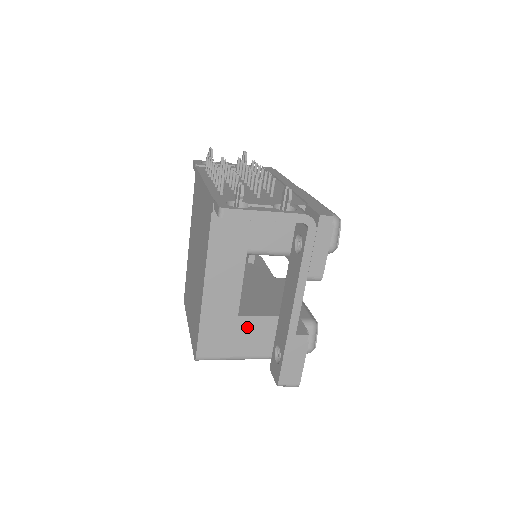
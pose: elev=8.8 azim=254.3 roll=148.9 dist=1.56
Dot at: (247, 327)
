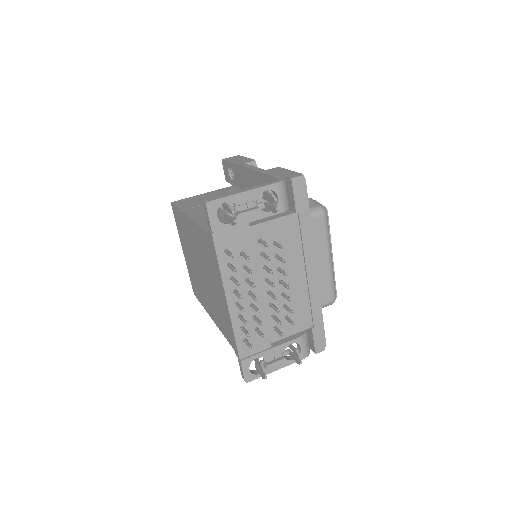
Dot at: occluded
